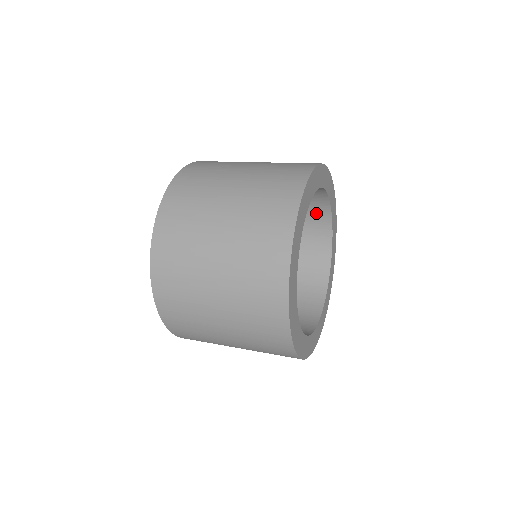
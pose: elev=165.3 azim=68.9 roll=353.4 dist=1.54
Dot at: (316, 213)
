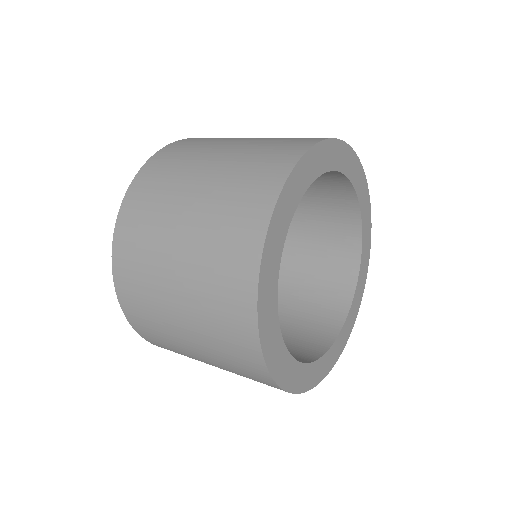
Dot at: (334, 187)
